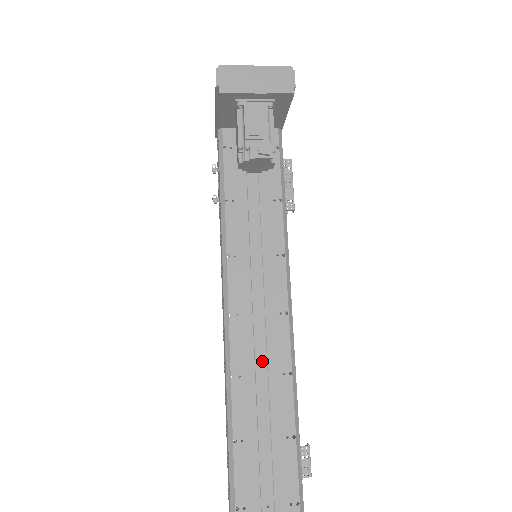
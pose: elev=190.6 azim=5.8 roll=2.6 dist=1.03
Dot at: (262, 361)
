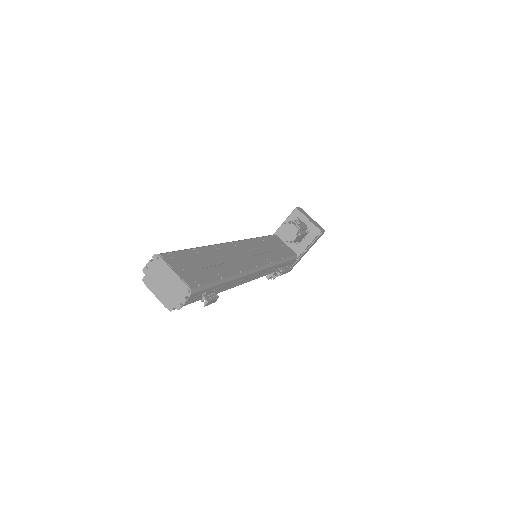
Dot at: (232, 258)
